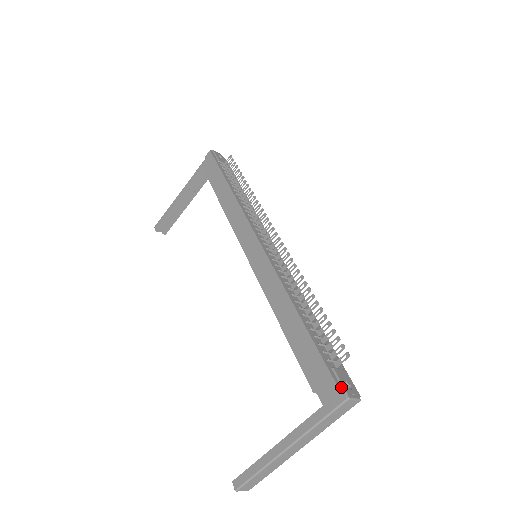
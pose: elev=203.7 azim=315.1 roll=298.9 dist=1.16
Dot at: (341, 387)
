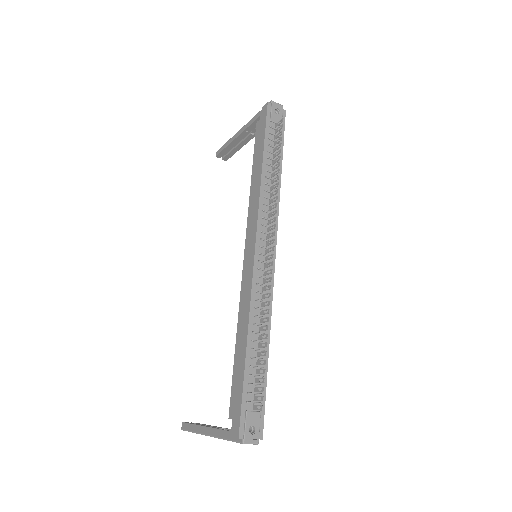
Dot at: (243, 431)
